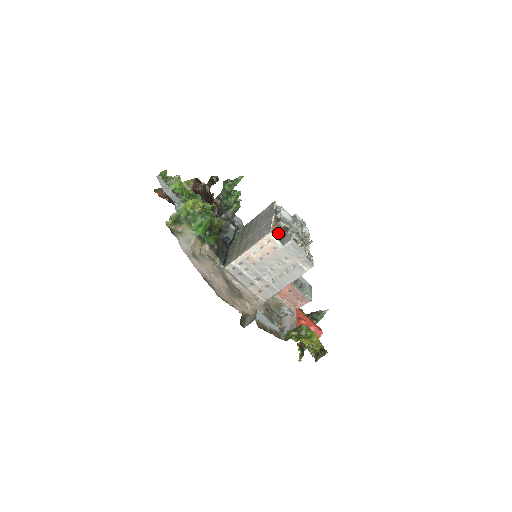
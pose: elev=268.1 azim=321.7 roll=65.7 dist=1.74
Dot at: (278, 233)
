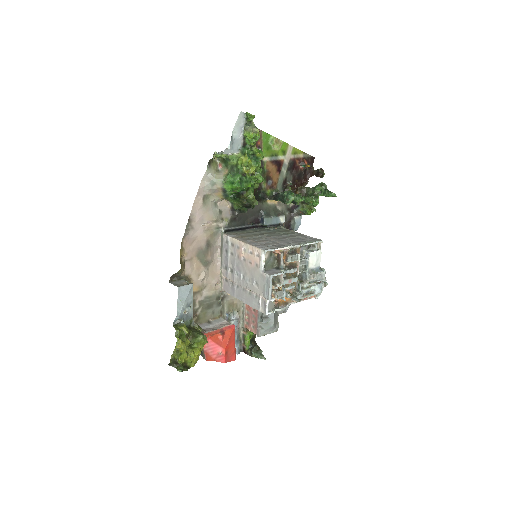
Dot at: (278, 260)
